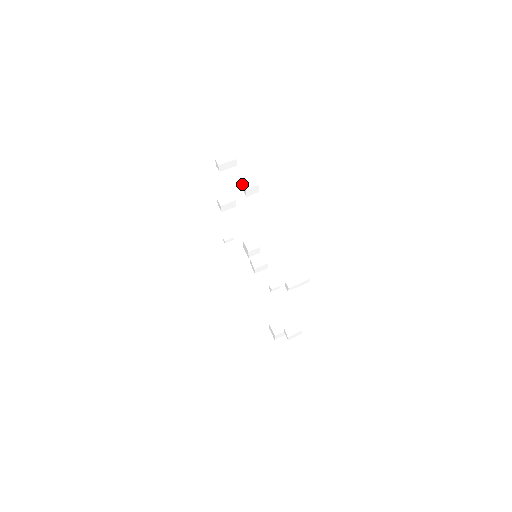
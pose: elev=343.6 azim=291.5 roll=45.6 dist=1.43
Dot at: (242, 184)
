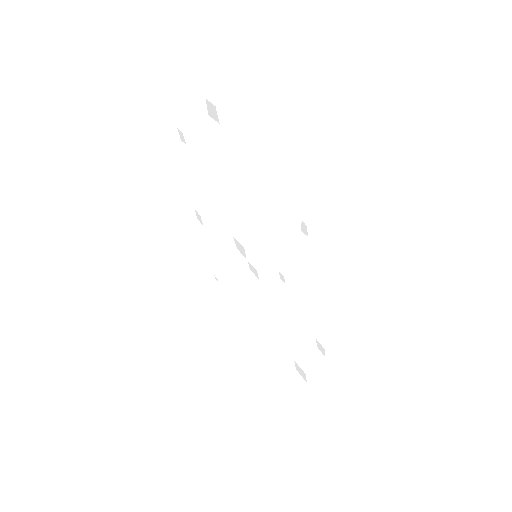
Dot at: (210, 107)
